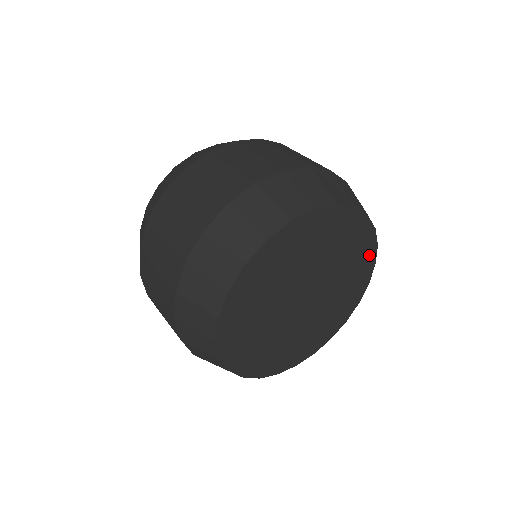
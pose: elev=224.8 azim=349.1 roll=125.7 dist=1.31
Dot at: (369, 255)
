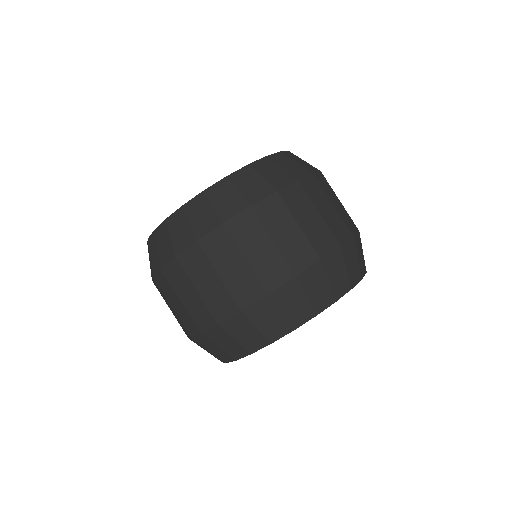
Dot at: occluded
